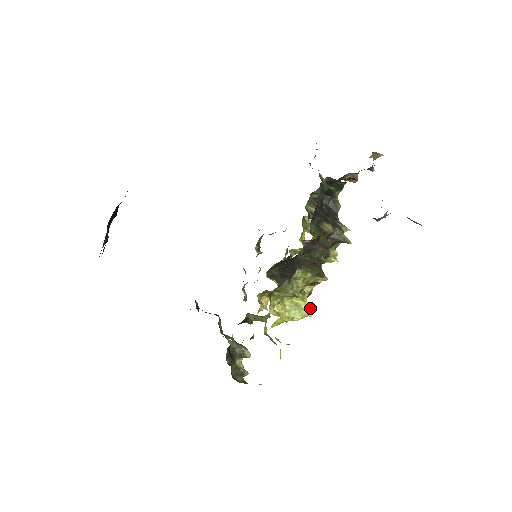
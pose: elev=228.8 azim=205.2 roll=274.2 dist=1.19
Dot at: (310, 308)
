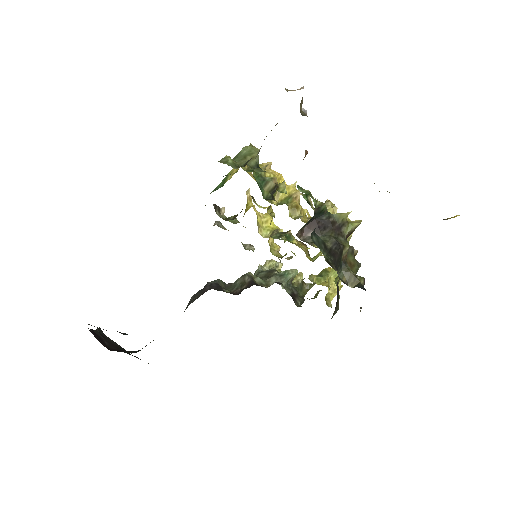
Dot at: occluded
